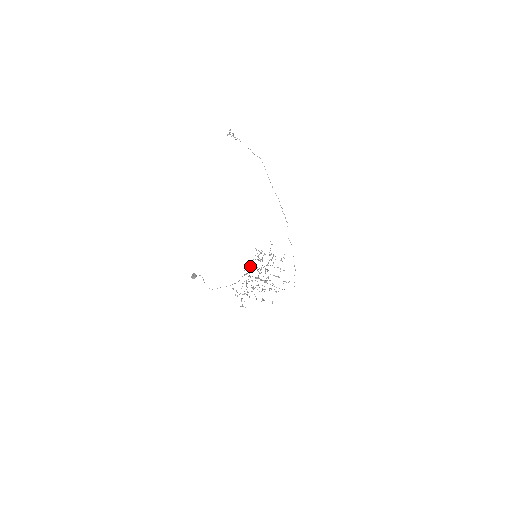
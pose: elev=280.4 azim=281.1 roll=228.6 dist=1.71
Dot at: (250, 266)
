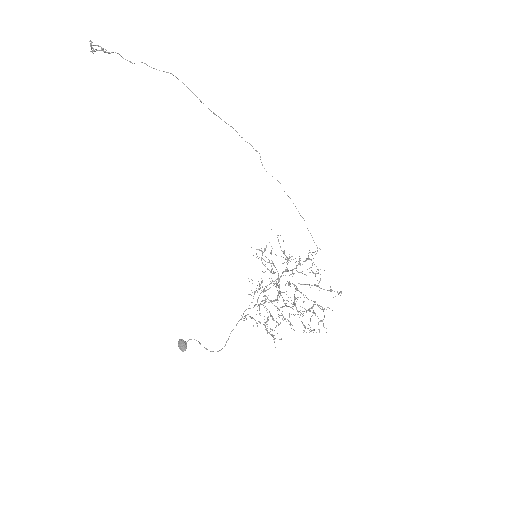
Dot at: occluded
